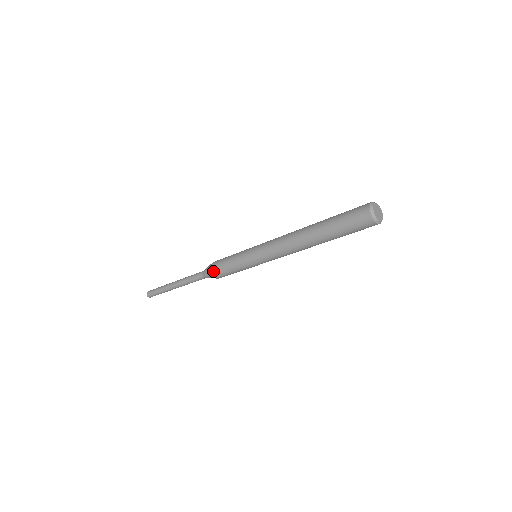
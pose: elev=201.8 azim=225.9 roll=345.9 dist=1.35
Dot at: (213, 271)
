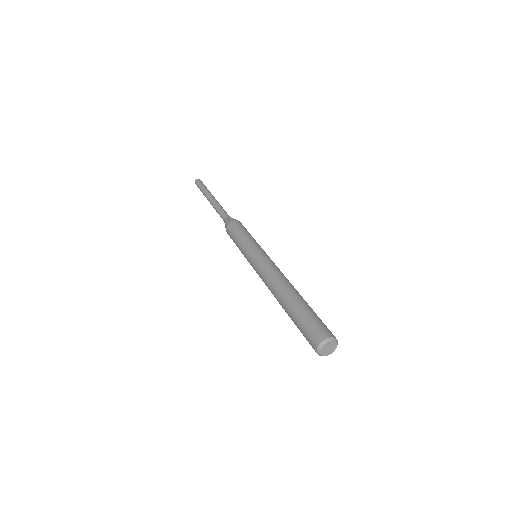
Dot at: occluded
